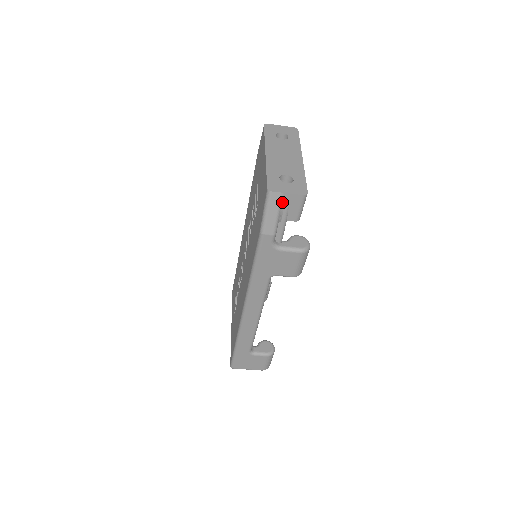
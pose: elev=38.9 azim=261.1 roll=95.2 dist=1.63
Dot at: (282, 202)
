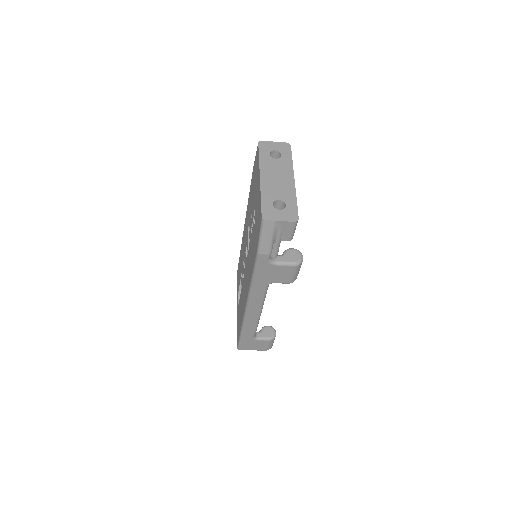
Dot at: (276, 228)
